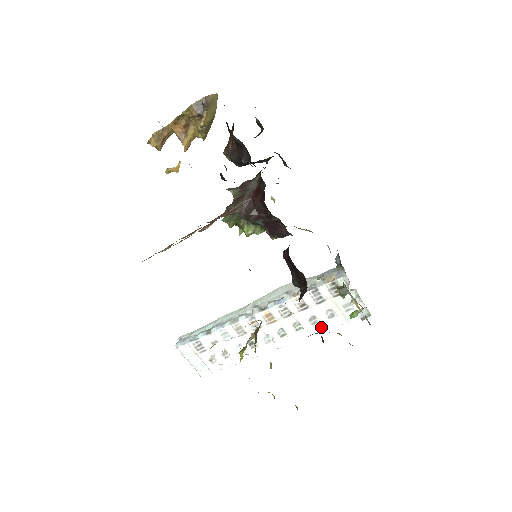
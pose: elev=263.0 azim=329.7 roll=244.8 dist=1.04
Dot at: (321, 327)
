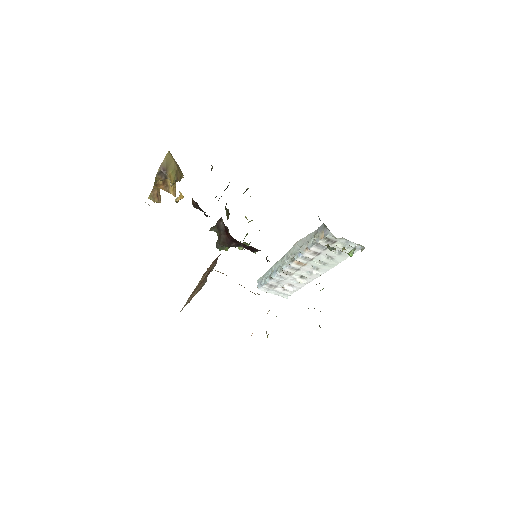
Dot at: (338, 260)
